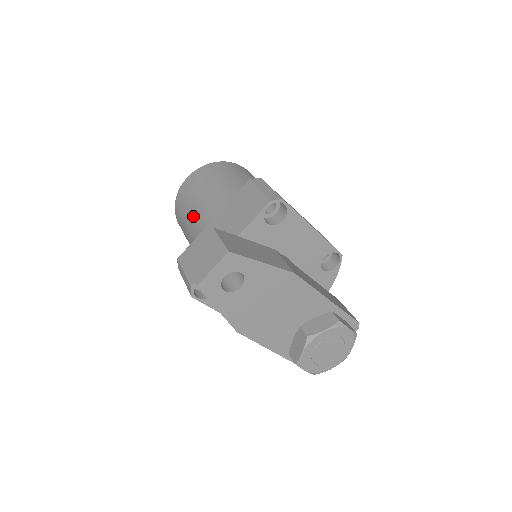
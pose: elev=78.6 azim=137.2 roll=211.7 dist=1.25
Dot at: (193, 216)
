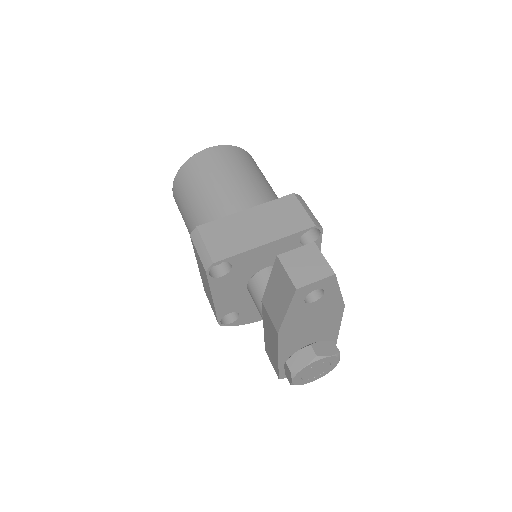
Dot at: (214, 191)
